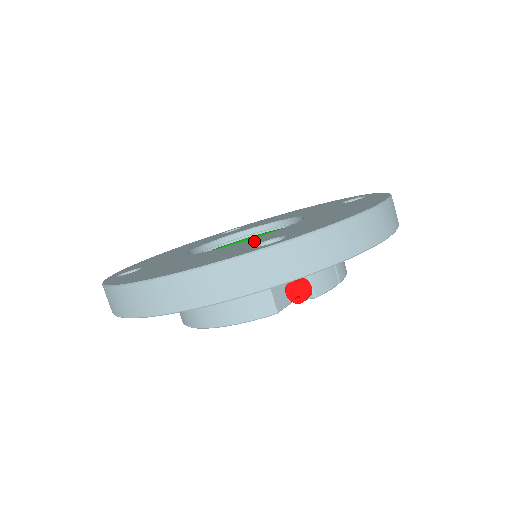
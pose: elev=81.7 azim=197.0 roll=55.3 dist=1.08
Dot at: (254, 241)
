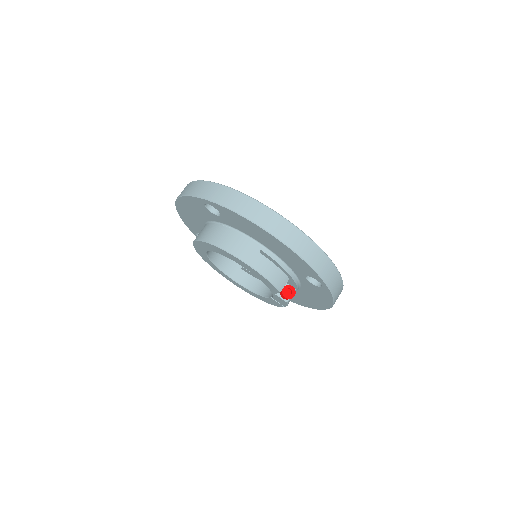
Dot at: occluded
